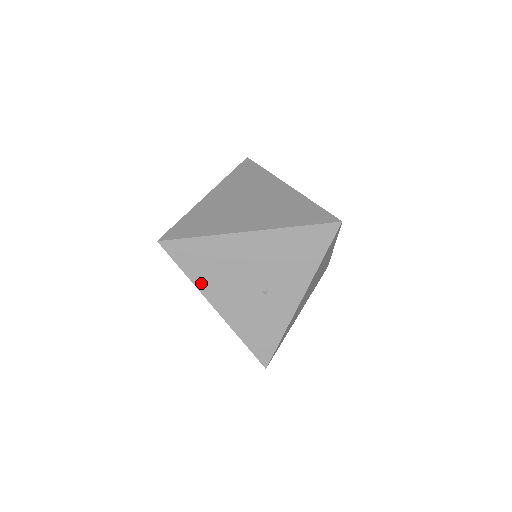
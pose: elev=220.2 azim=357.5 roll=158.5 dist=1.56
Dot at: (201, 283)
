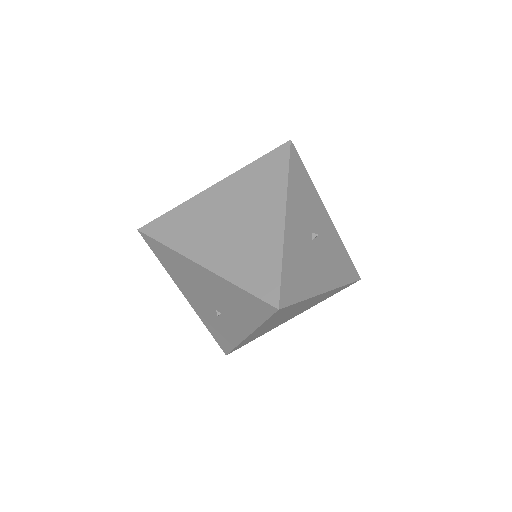
Dot at: (173, 276)
